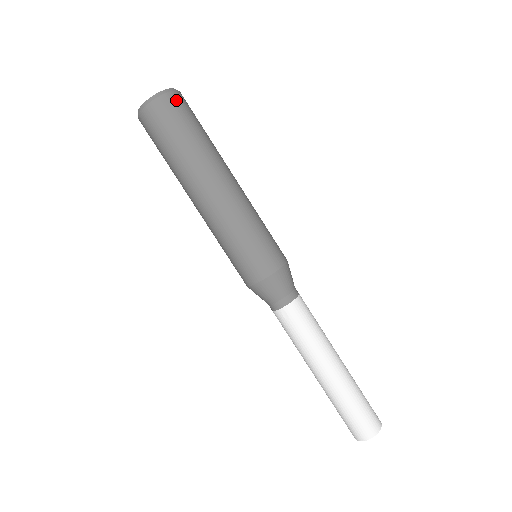
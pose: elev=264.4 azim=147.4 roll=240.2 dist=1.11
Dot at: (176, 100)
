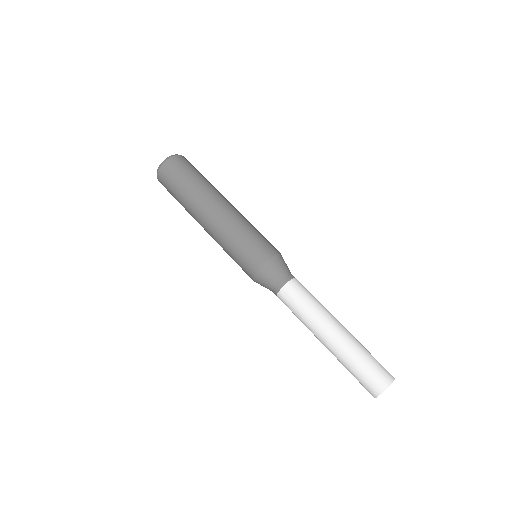
Dot at: (179, 160)
